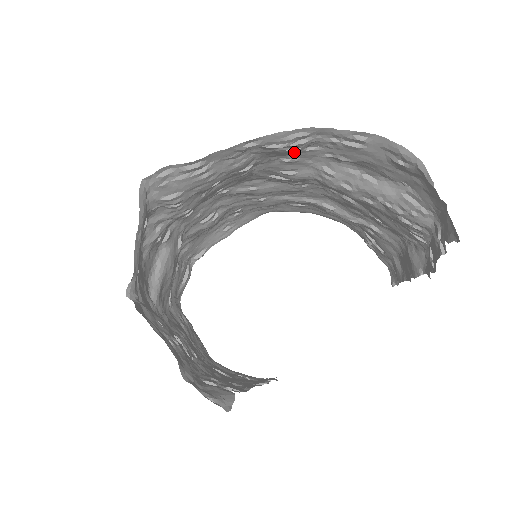
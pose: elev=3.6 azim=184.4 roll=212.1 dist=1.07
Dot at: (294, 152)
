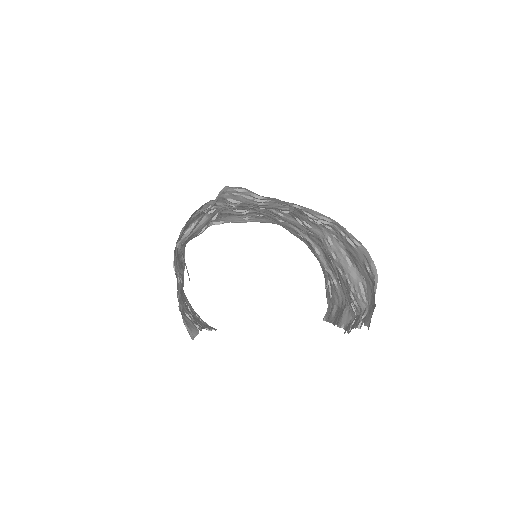
Dot at: (318, 223)
